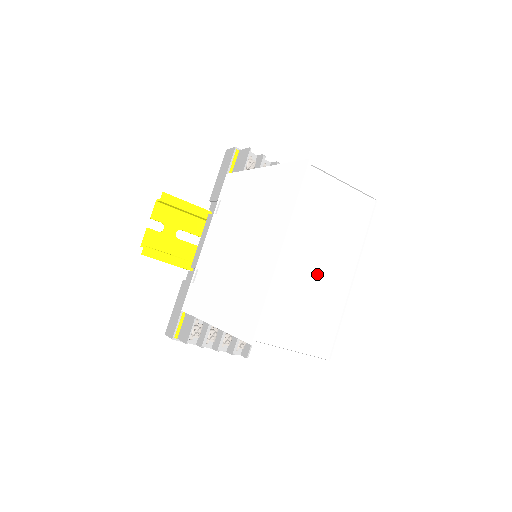
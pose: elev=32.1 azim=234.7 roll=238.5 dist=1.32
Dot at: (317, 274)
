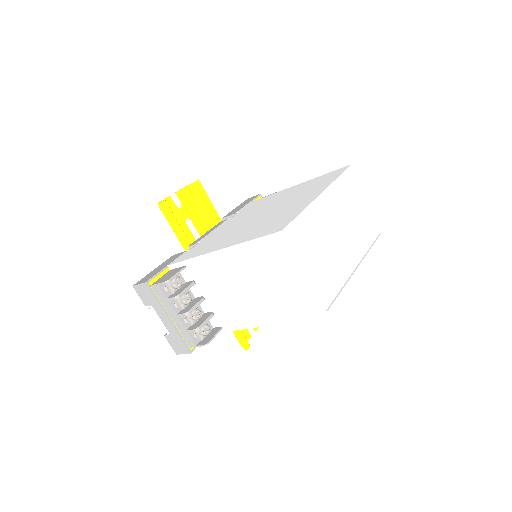
Dot at: (336, 237)
